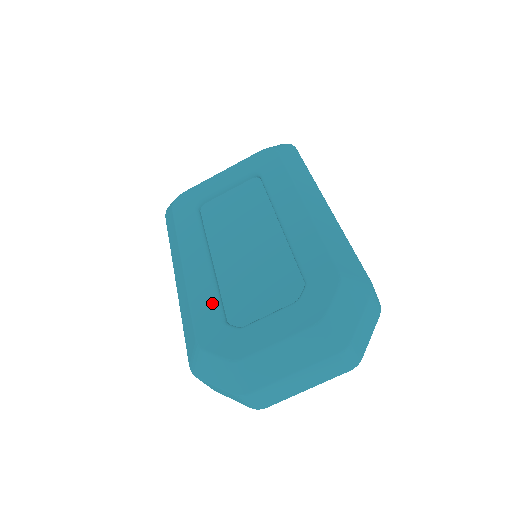
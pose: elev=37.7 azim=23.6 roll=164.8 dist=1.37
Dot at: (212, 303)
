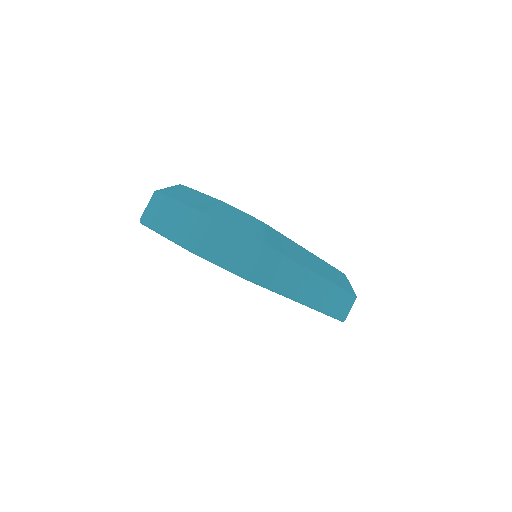
Dot at: occluded
